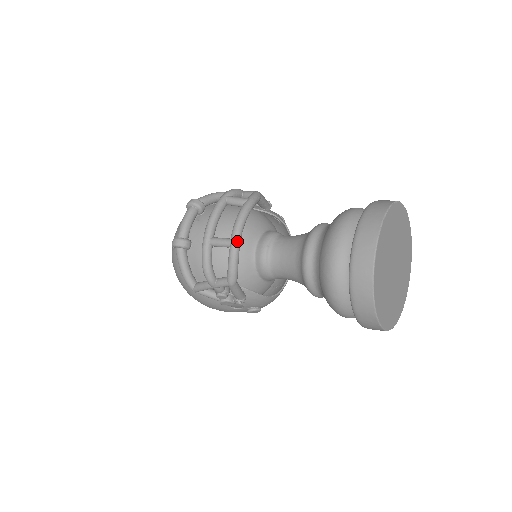
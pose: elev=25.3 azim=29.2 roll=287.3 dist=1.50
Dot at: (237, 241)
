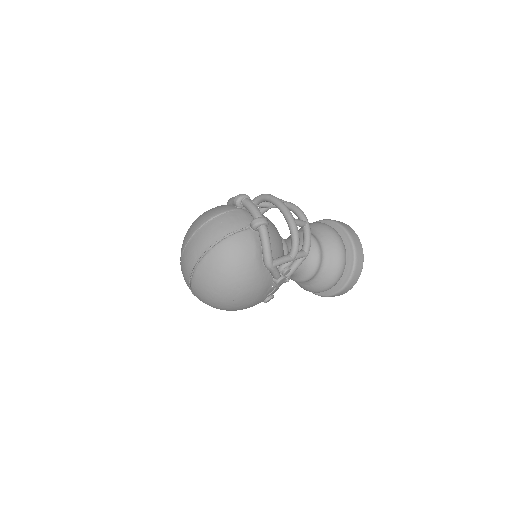
Dot at: (308, 222)
